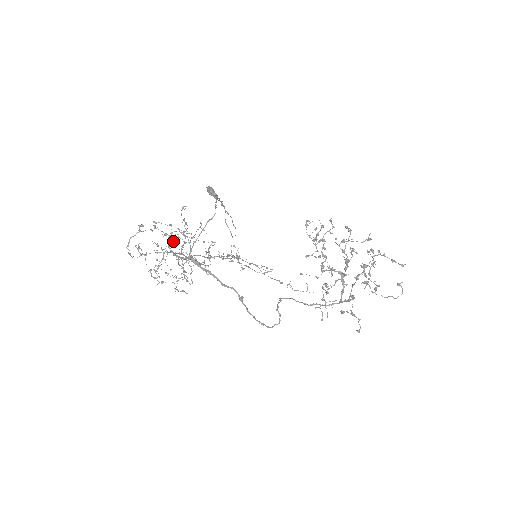
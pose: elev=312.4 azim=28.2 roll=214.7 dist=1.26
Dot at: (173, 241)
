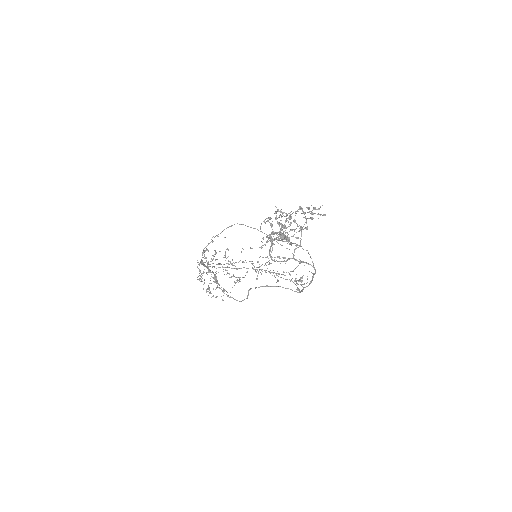
Dot at: occluded
